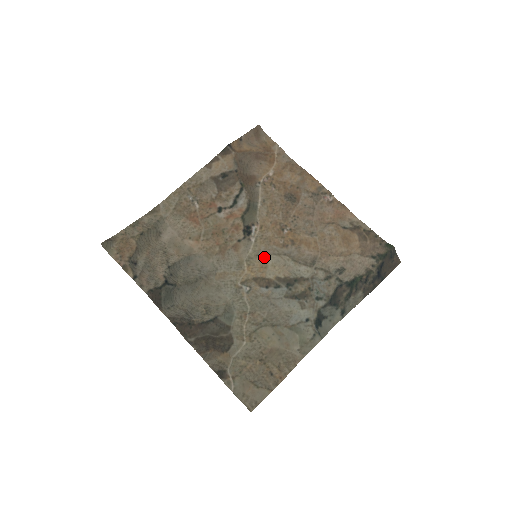
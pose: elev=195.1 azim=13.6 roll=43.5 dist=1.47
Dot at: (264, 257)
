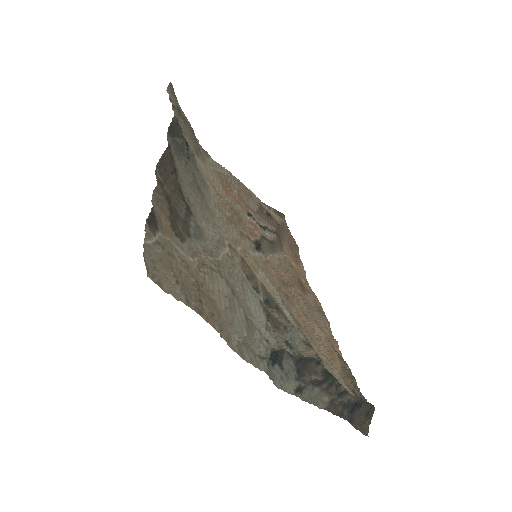
Dot at: (259, 268)
